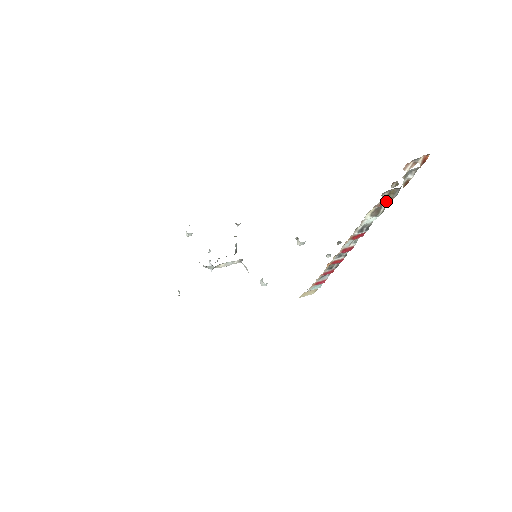
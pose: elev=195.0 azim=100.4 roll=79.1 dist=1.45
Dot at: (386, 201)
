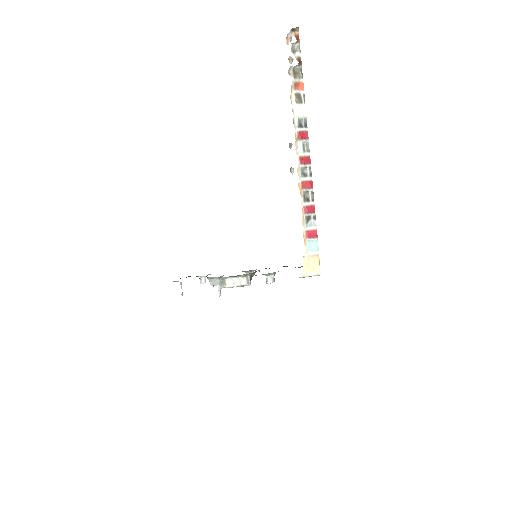
Dot at: (298, 84)
